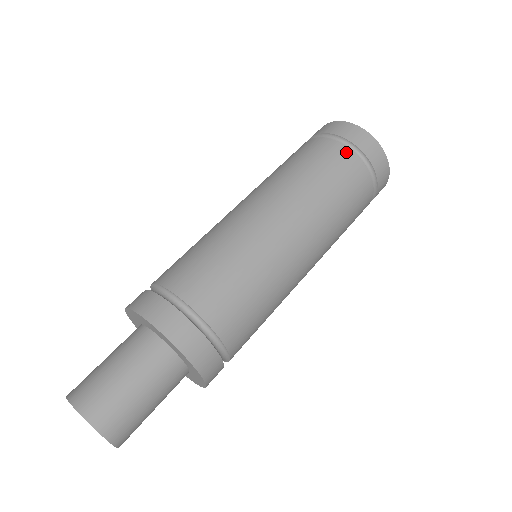
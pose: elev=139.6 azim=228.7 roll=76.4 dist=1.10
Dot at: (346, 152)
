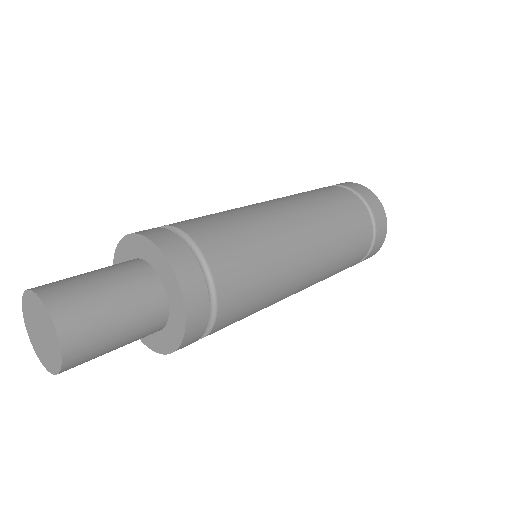
Dot at: (332, 187)
